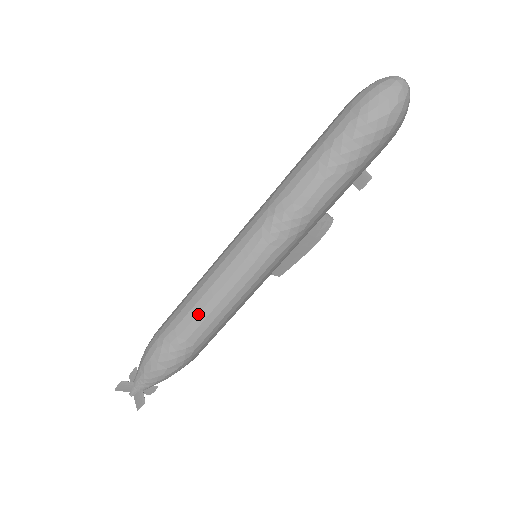
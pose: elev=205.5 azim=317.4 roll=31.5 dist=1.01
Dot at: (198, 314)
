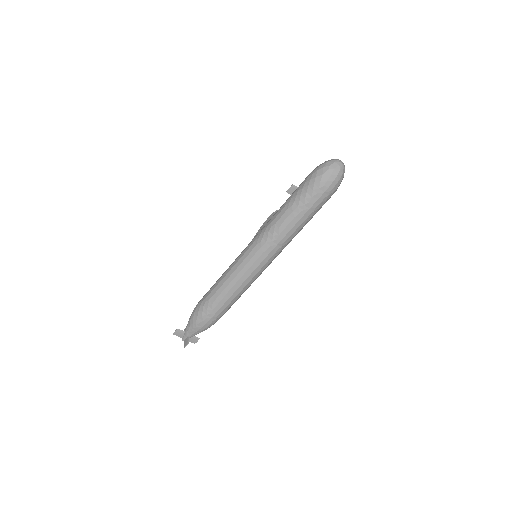
Dot at: (237, 299)
